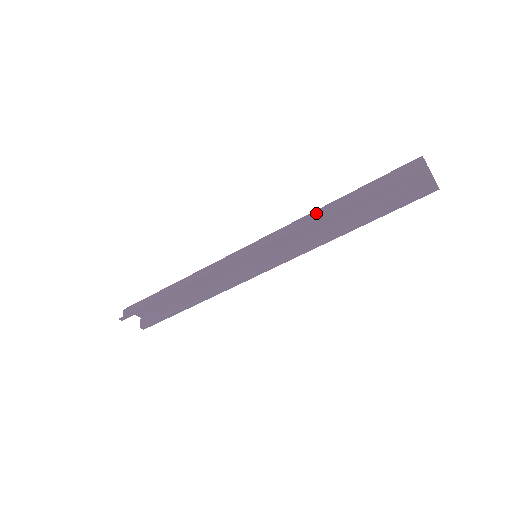
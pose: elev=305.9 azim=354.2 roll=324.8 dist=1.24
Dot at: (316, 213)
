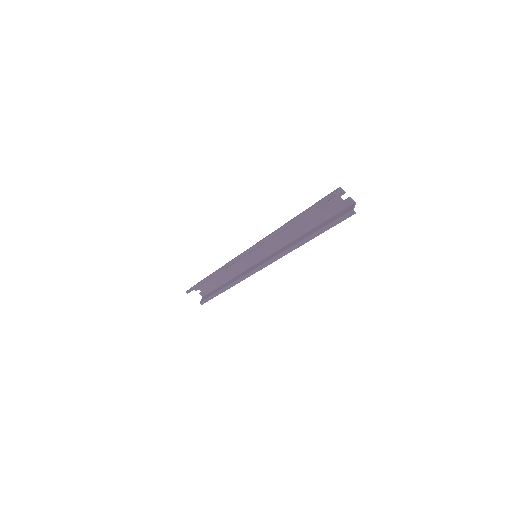
Dot at: occluded
